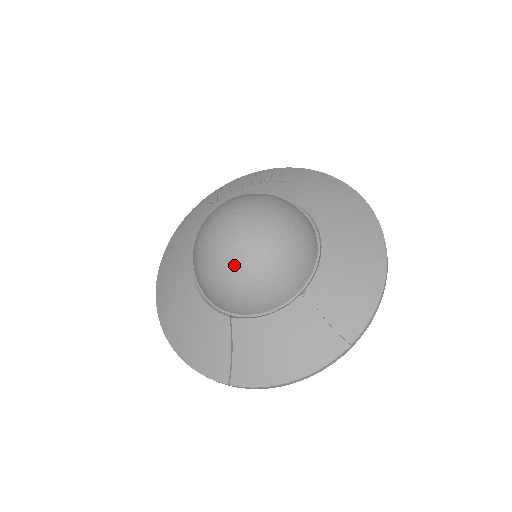
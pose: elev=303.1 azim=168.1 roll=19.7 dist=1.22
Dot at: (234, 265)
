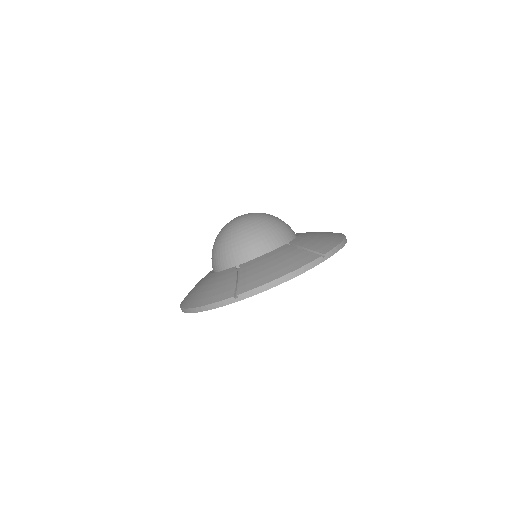
Dot at: (239, 225)
